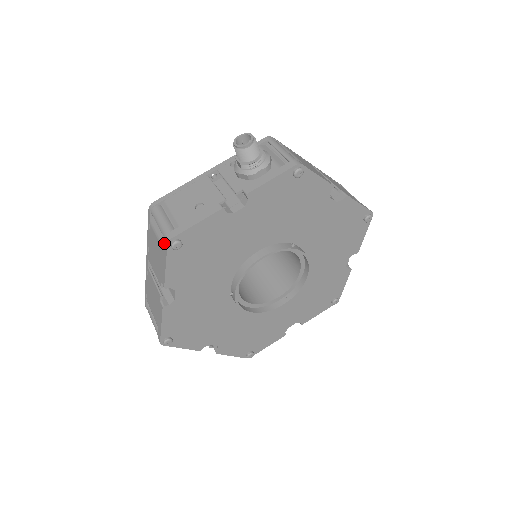
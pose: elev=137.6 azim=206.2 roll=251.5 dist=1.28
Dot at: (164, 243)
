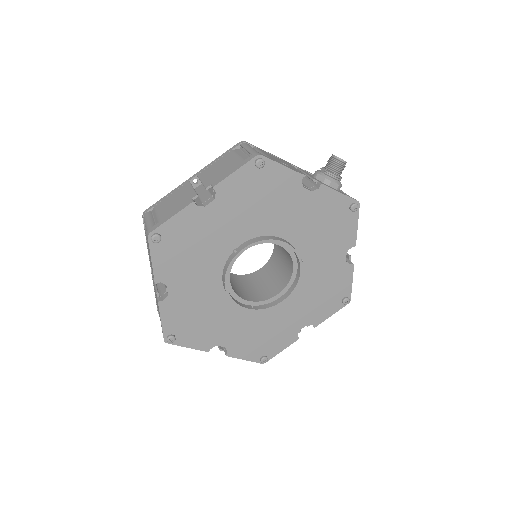
Dot at: (250, 156)
